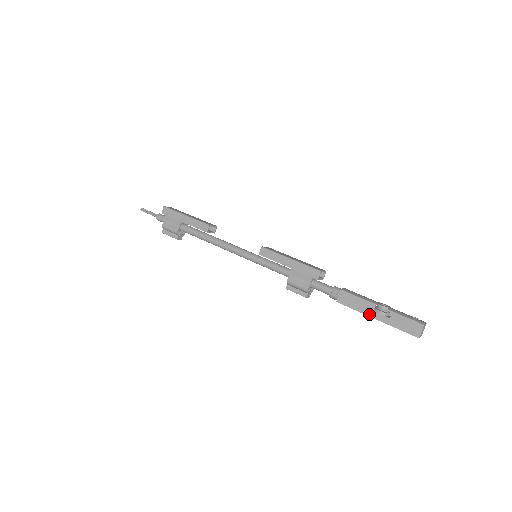
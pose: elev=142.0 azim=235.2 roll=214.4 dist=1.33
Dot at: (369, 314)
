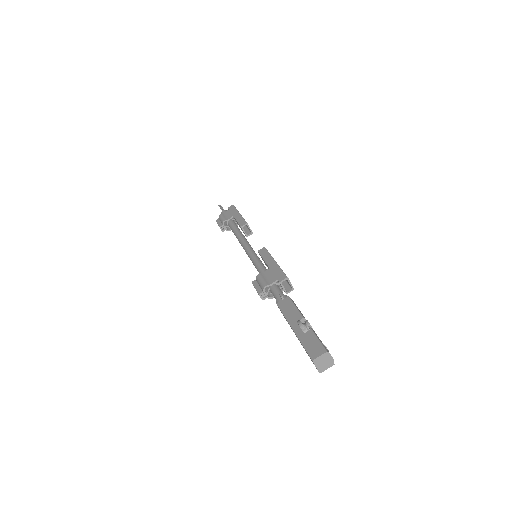
Dot at: (291, 323)
